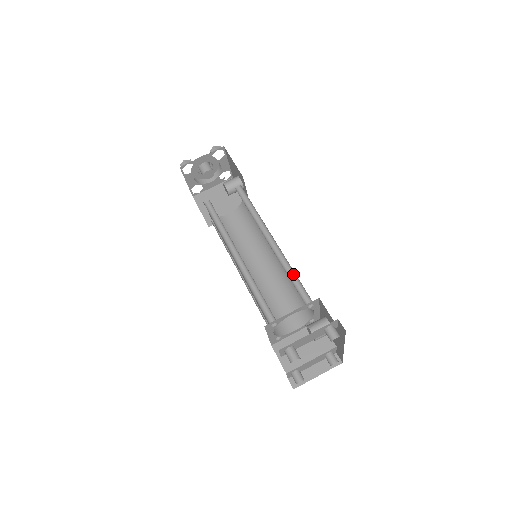
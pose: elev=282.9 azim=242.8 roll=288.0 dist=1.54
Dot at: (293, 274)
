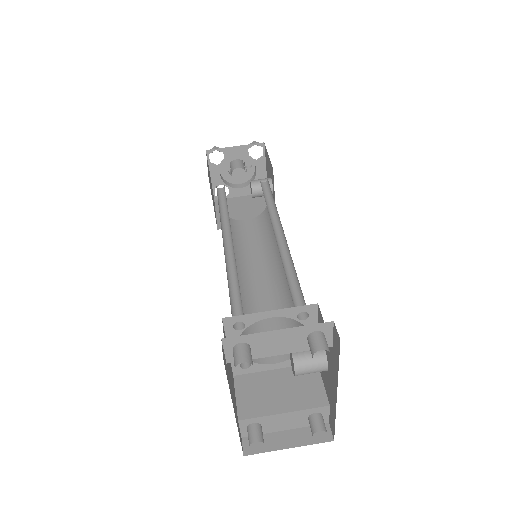
Dot at: (294, 276)
